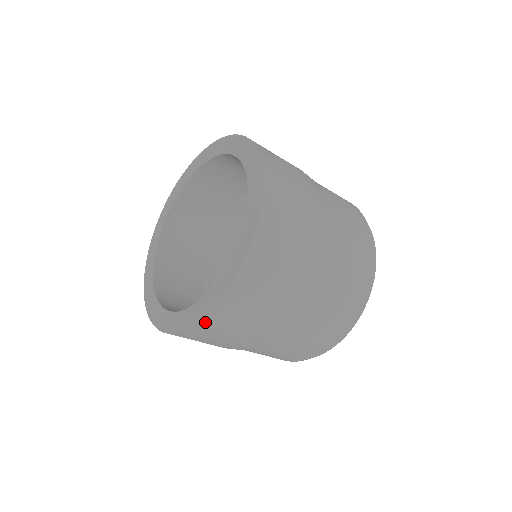
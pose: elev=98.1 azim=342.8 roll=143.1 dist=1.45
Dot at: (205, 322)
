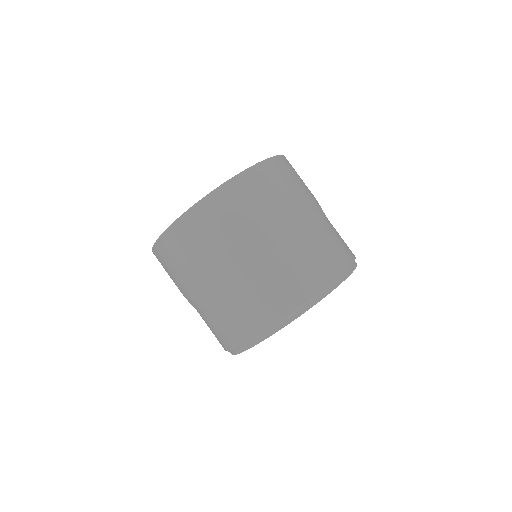
Dot at: (183, 220)
